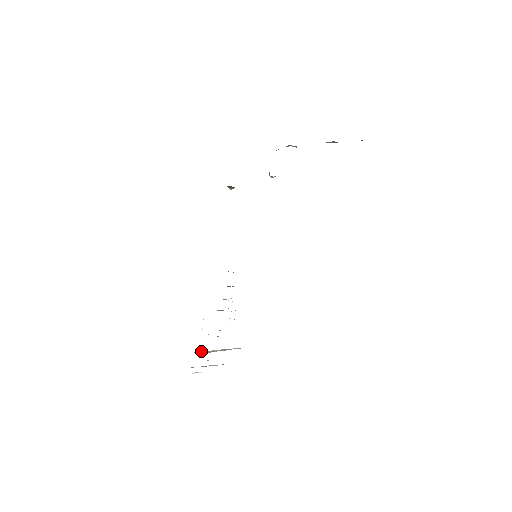
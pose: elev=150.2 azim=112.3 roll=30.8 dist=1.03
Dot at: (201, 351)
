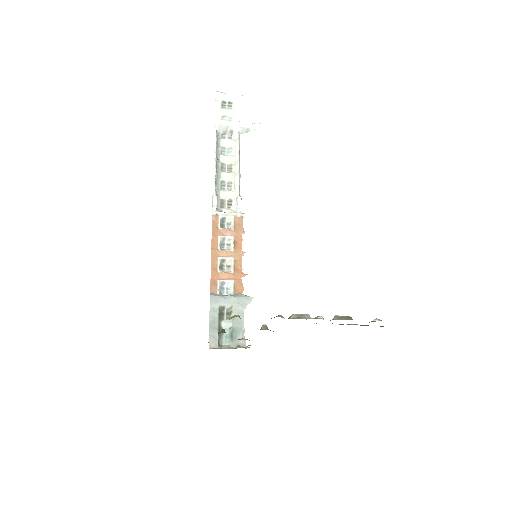
Dot at: (221, 126)
